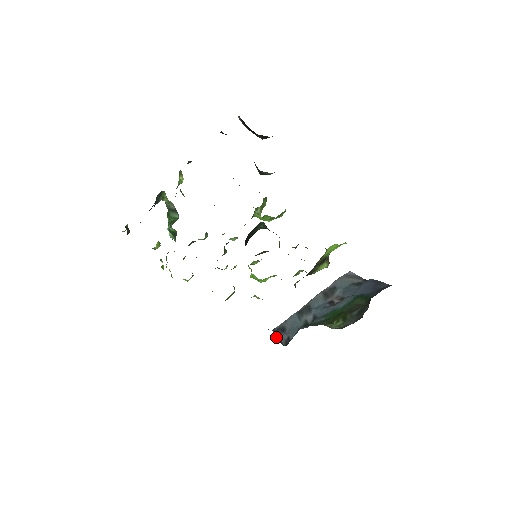
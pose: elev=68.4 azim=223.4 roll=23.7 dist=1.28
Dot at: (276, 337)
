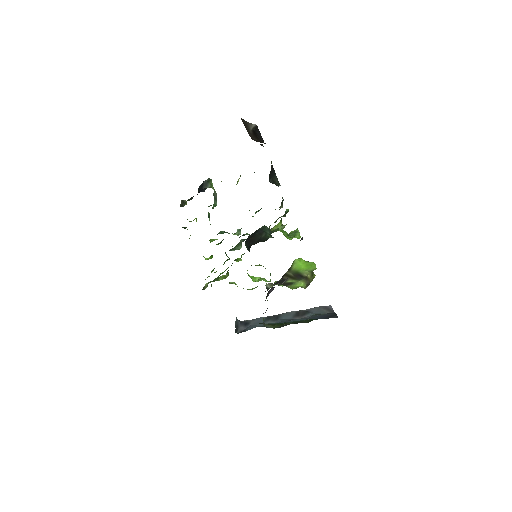
Dot at: (237, 325)
